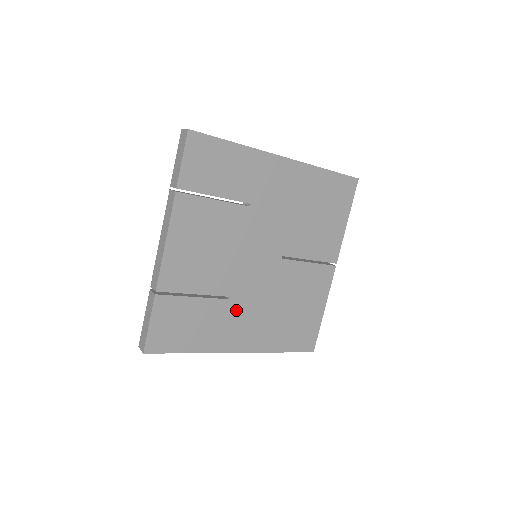
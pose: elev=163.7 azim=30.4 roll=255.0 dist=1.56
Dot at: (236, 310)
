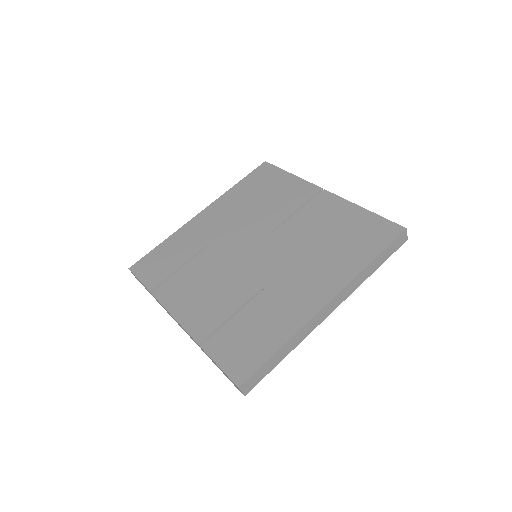
Dot at: (281, 287)
